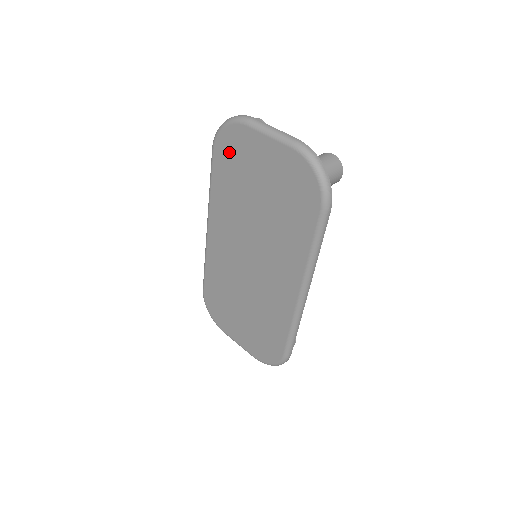
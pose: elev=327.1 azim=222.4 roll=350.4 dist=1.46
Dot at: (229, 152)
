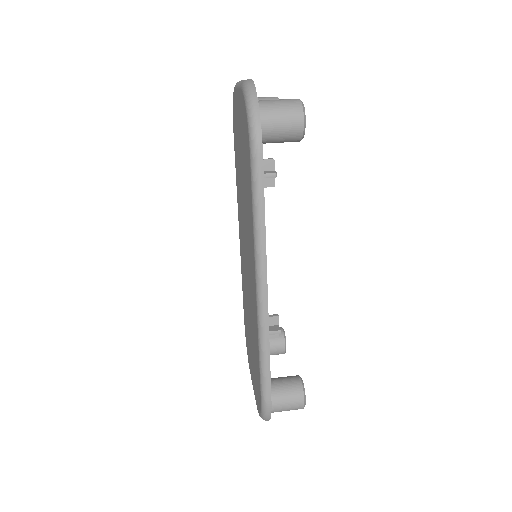
Dot at: (235, 129)
